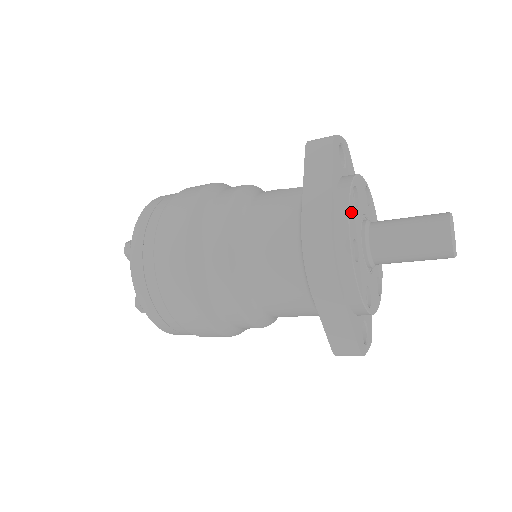
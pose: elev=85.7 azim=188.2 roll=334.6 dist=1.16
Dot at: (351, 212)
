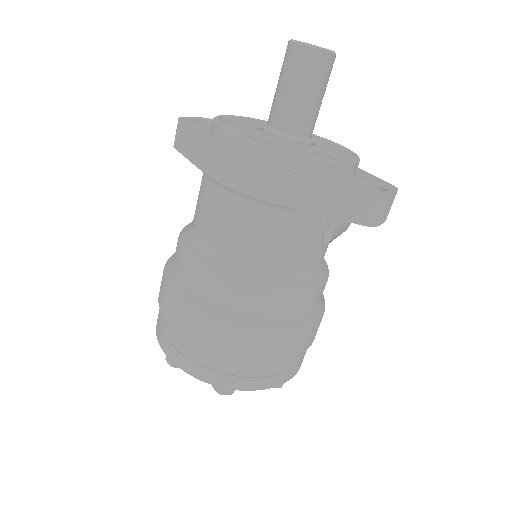
Dot at: (227, 127)
